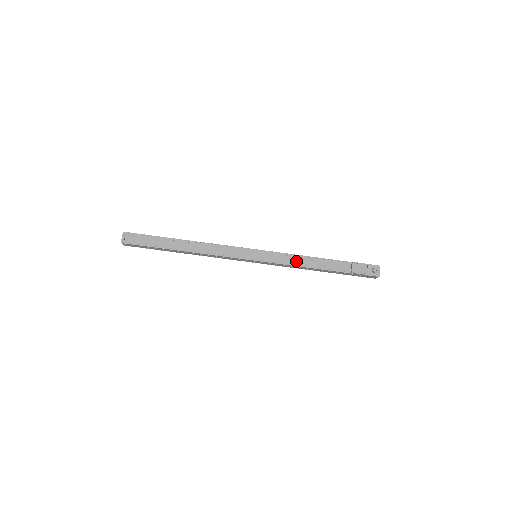
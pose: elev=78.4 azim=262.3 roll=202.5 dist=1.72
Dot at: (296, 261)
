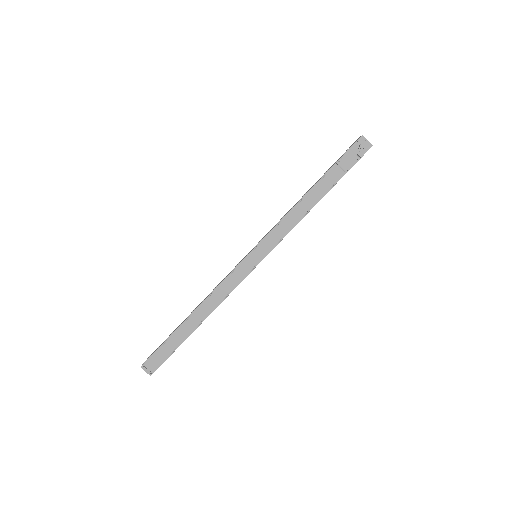
Dot at: (291, 221)
